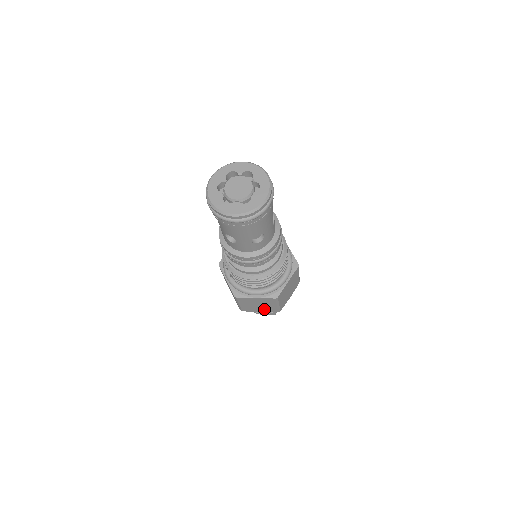
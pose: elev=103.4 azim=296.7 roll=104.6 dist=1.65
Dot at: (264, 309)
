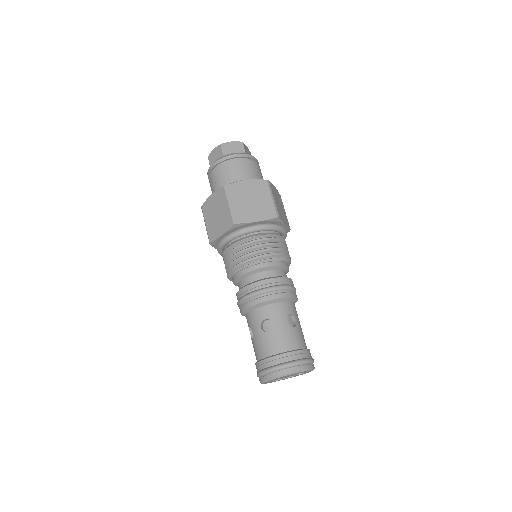
Dot at: occluded
